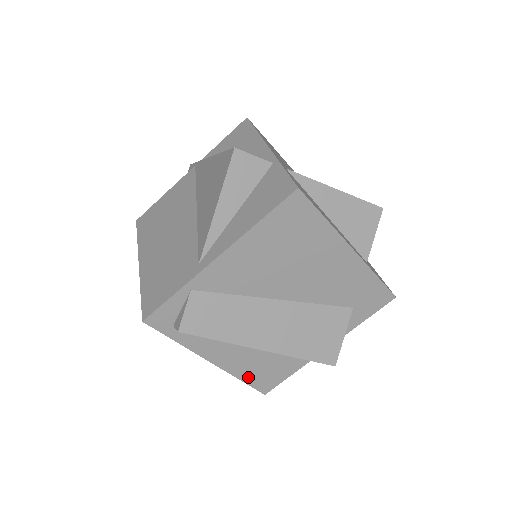
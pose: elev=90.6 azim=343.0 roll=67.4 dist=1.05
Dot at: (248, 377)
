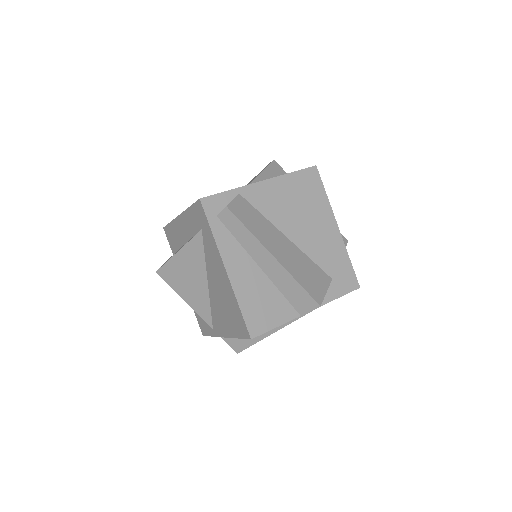
Dot at: (245, 306)
